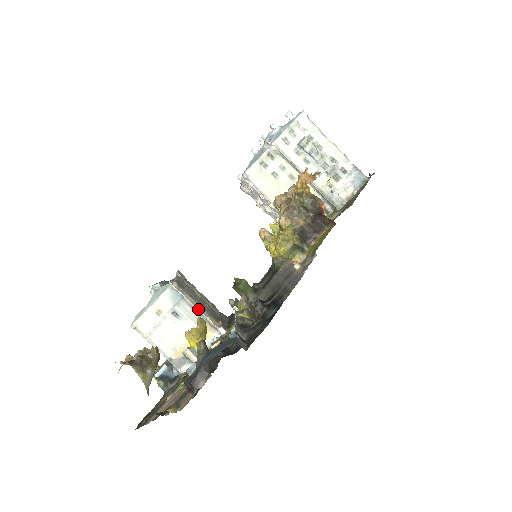
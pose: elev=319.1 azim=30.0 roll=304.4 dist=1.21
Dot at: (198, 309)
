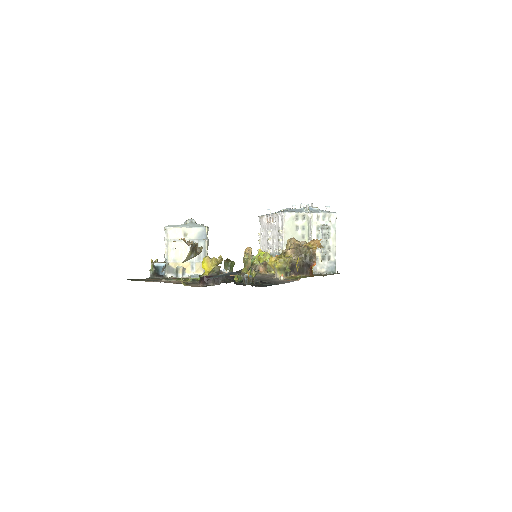
Dot at: (207, 253)
